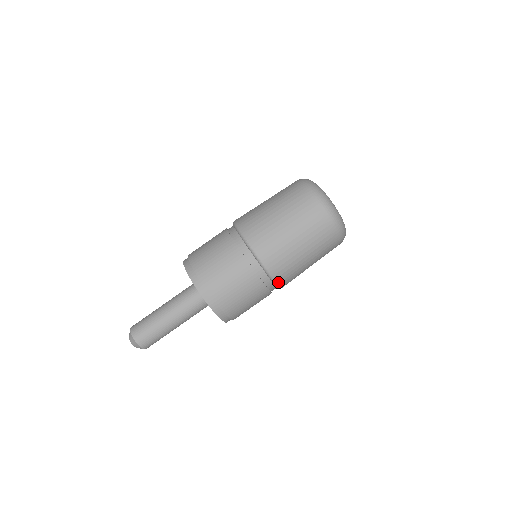
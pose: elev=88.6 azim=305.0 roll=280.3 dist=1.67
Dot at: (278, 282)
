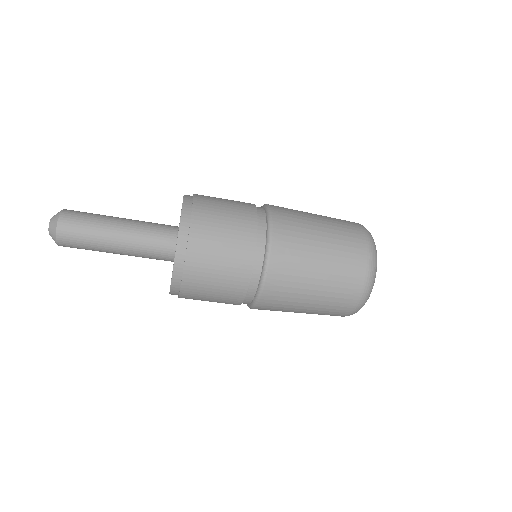
Dot at: occluded
